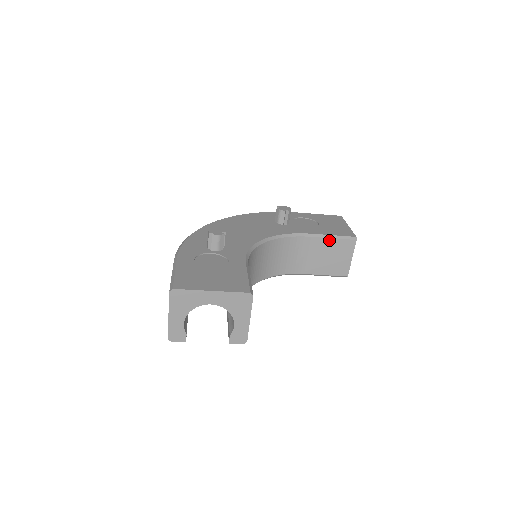
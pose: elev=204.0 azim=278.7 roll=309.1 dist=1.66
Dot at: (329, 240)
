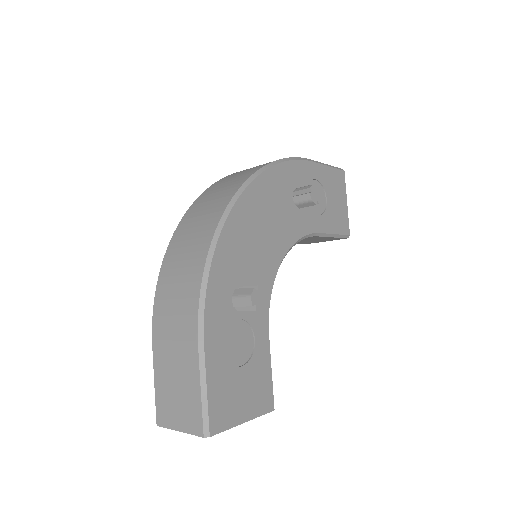
Dot at: (328, 237)
